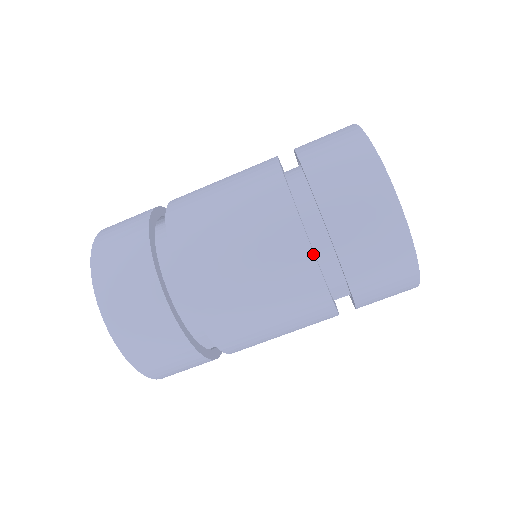
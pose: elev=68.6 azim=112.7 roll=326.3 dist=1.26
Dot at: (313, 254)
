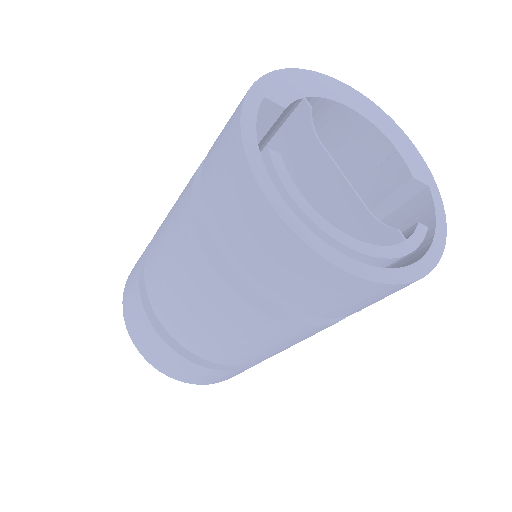
Dot at: (324, 326)
